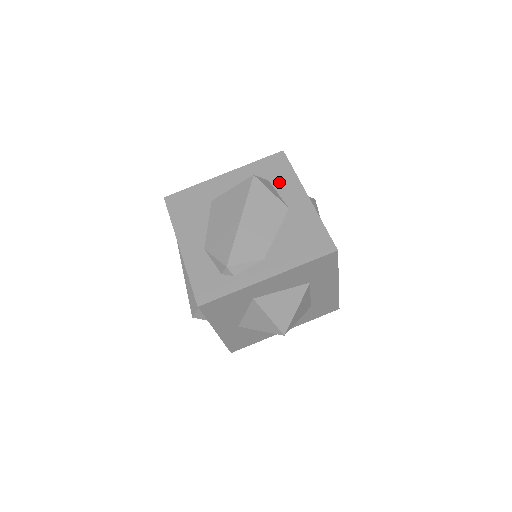
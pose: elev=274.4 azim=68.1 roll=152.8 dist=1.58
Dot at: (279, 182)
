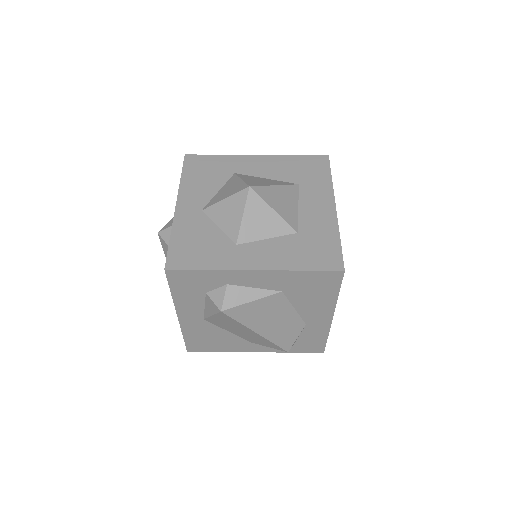
Dot at: occluded
